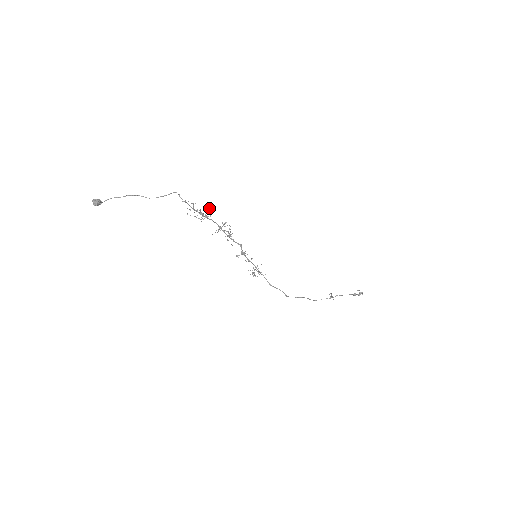
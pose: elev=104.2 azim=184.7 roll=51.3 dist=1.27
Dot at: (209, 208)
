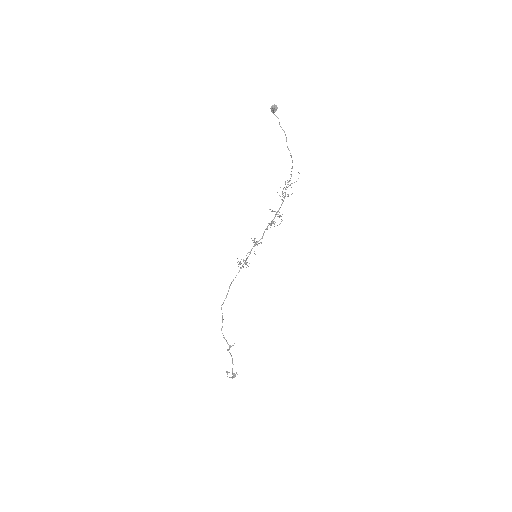
Dot at: occluded
